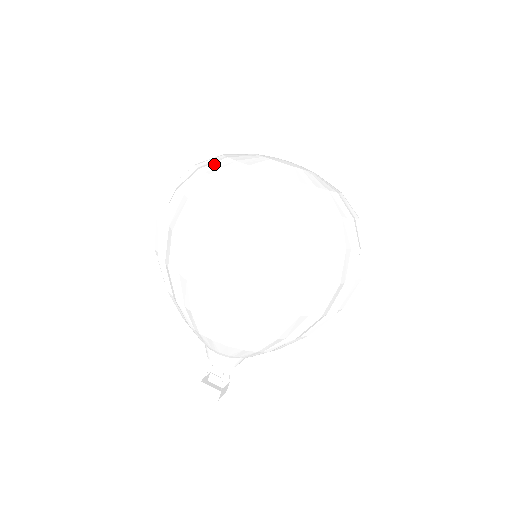
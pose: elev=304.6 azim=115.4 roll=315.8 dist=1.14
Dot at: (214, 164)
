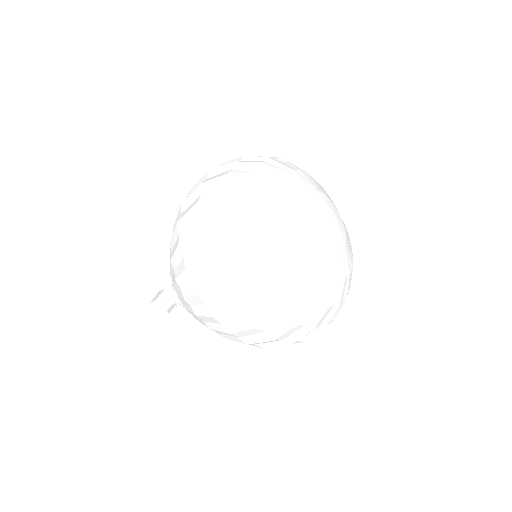
Dot at: (274, 211)
